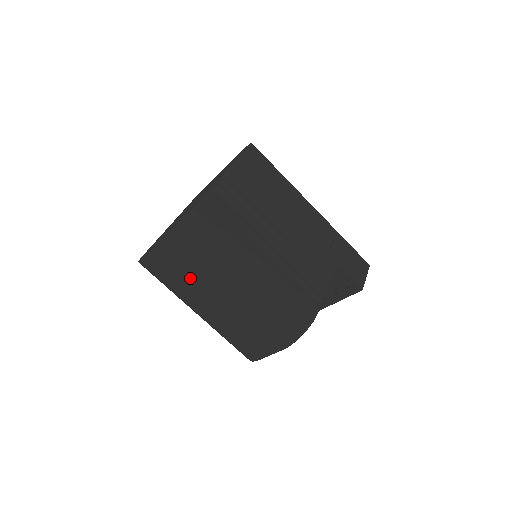
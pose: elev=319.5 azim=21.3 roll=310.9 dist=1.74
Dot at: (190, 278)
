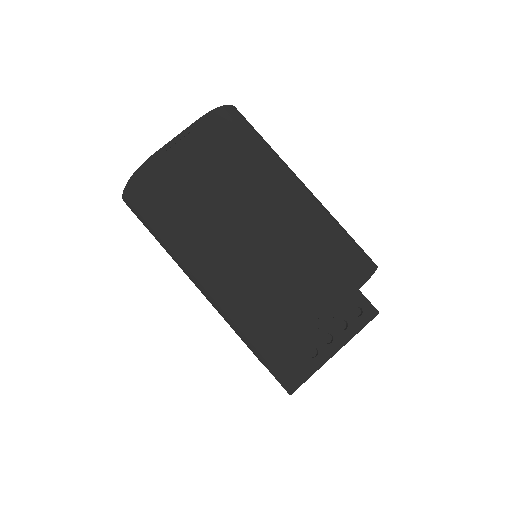
Dot at: (224, 180)
